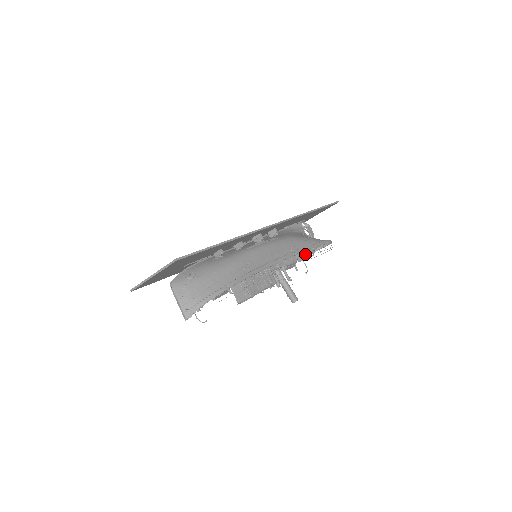
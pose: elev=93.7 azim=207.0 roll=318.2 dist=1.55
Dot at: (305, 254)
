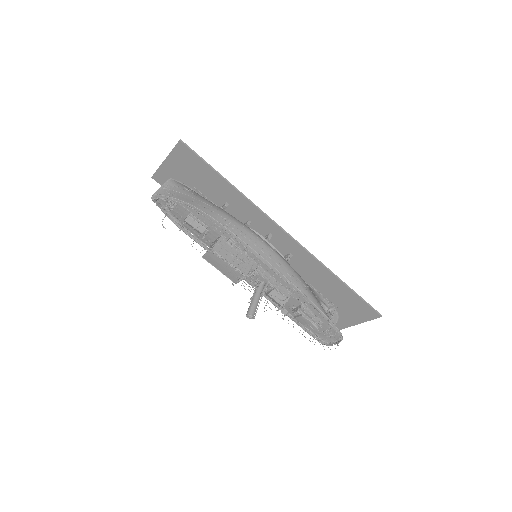
Dot at: occluded
